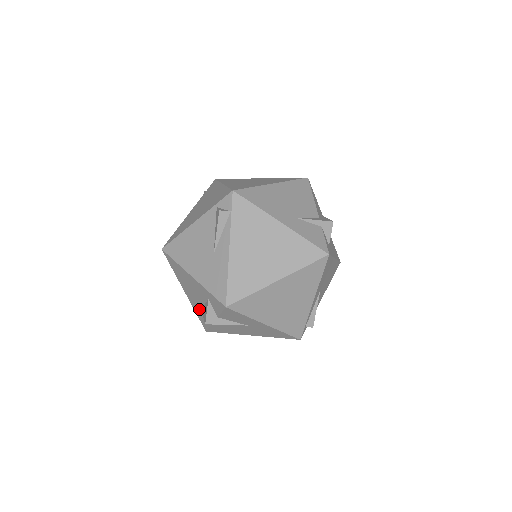
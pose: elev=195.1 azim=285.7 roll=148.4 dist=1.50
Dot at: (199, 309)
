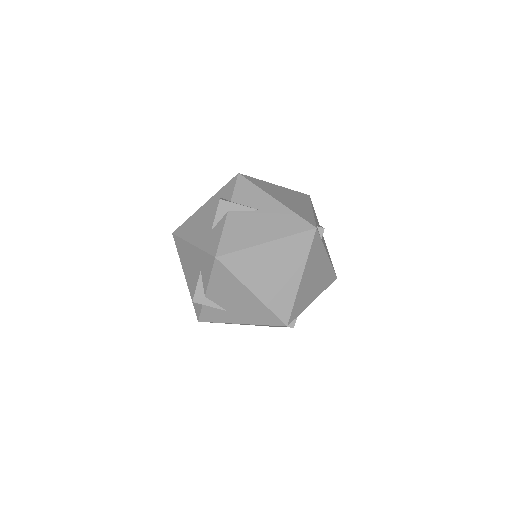
Dot at: (209, 234)
